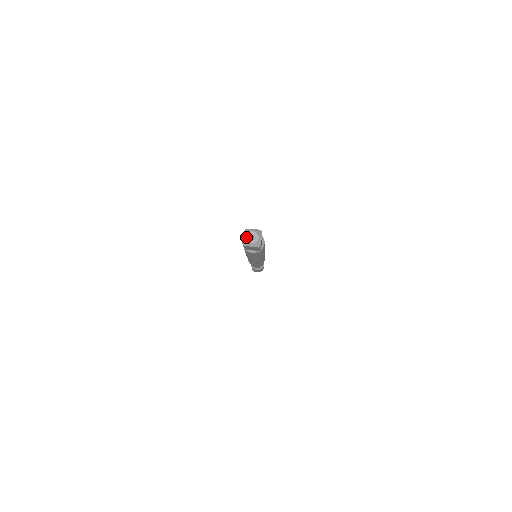
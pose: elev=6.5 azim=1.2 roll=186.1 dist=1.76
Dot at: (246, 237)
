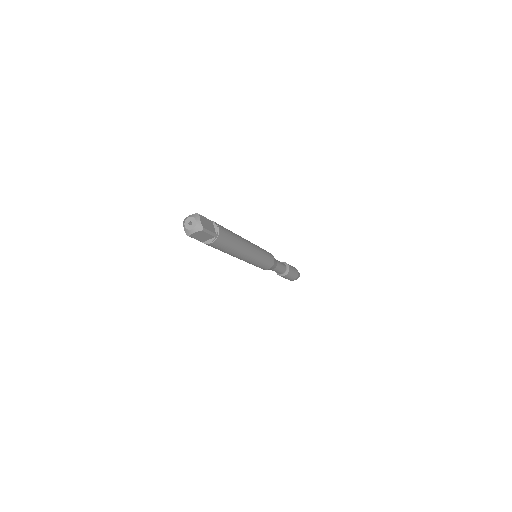
Dot at: (184, 226)
